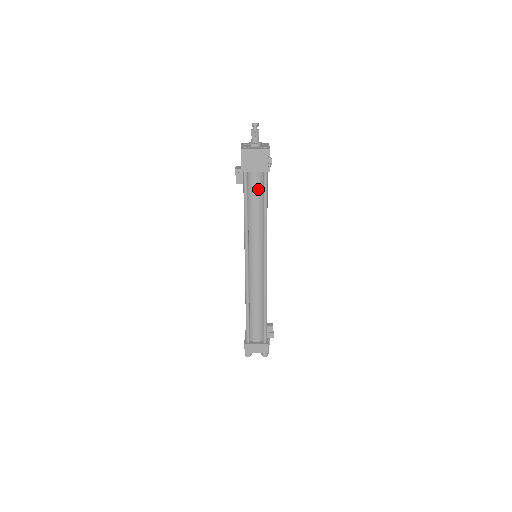
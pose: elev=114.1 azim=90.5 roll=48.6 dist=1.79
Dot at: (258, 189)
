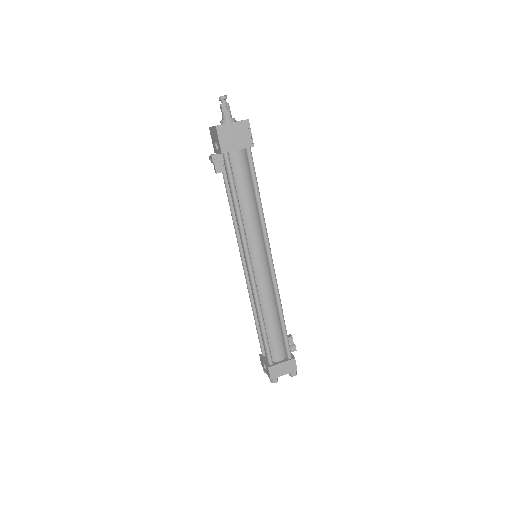
Dot at: (244, 171)
